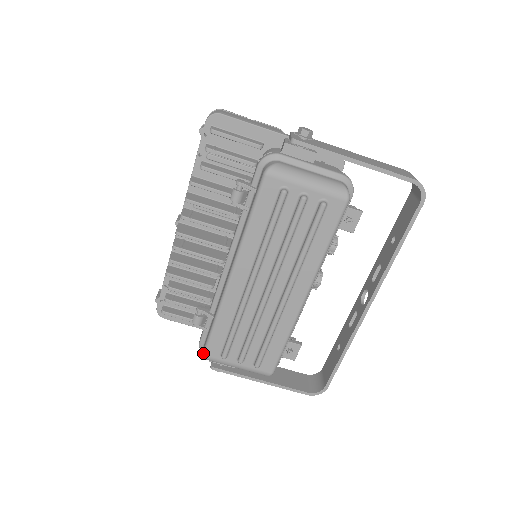
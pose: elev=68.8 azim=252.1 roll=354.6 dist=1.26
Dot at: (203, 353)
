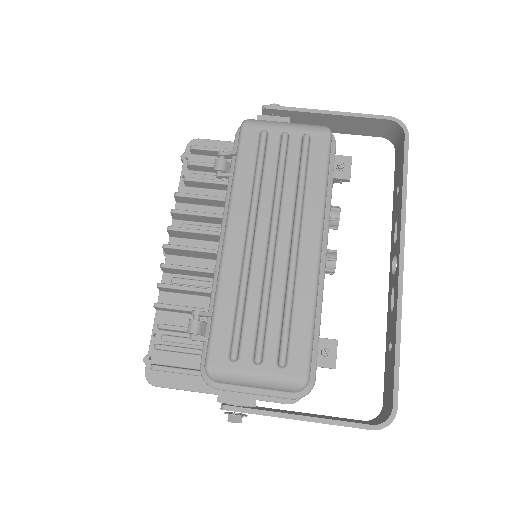
Dot at: (205, 363)
